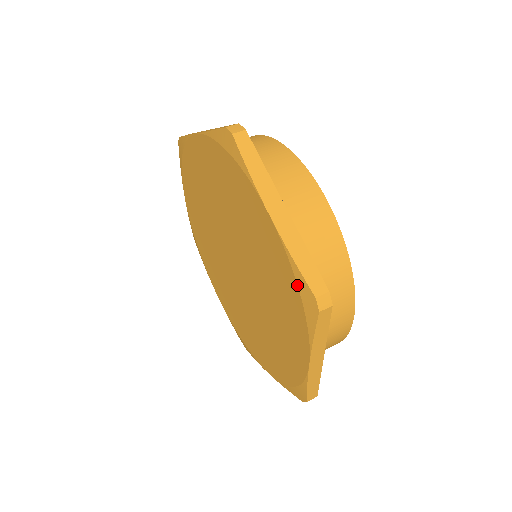
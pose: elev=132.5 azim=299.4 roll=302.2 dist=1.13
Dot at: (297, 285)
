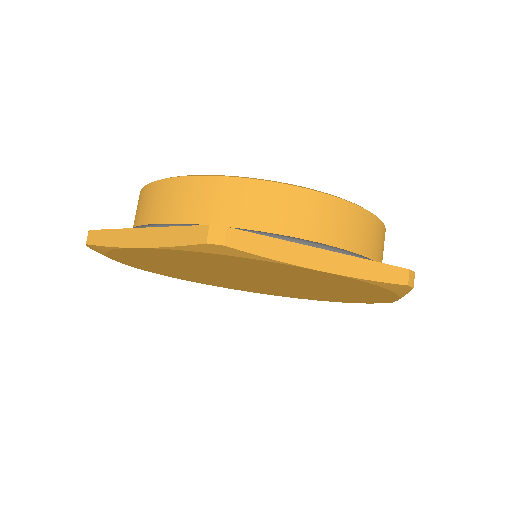
Dot at: occluded
